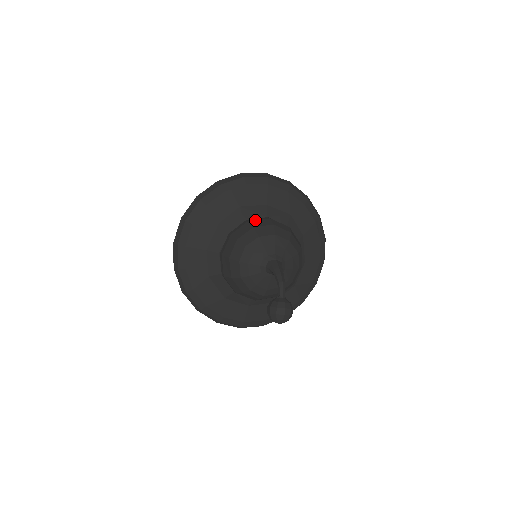
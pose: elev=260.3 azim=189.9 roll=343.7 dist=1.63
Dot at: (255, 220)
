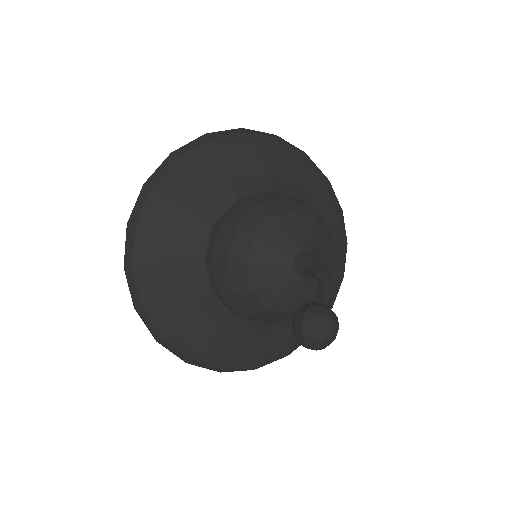
Dot at: occluded
